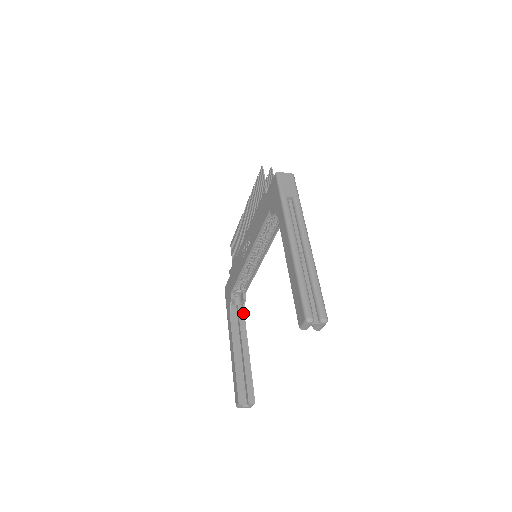
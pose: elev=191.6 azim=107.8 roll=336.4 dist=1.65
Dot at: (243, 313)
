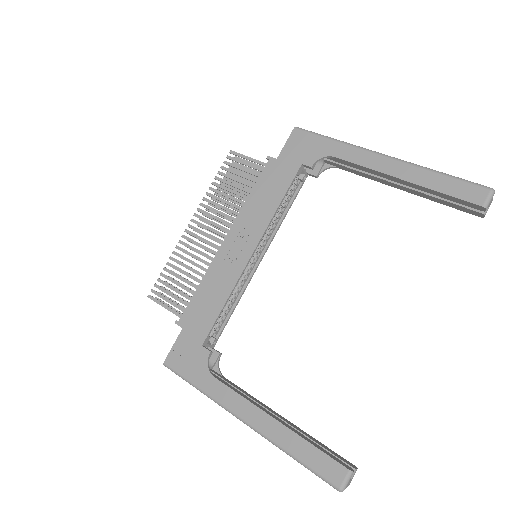
Dot at: (224, 377)
